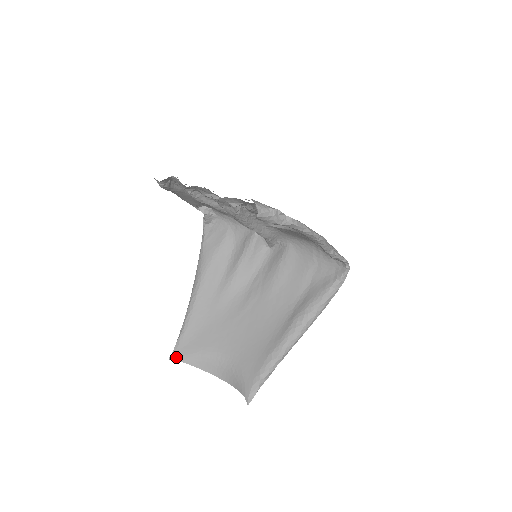
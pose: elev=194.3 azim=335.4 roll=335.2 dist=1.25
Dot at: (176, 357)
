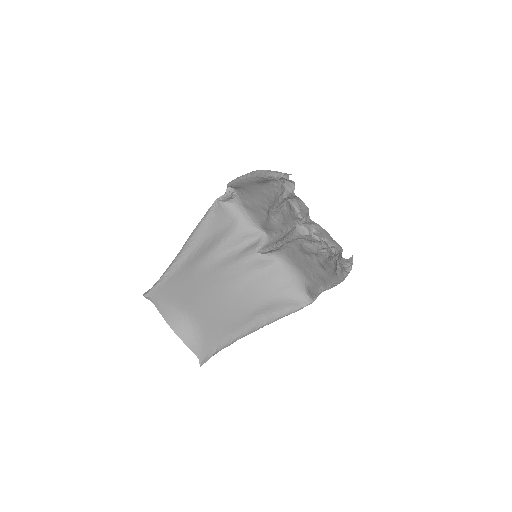
Dot at: (151, 298)
